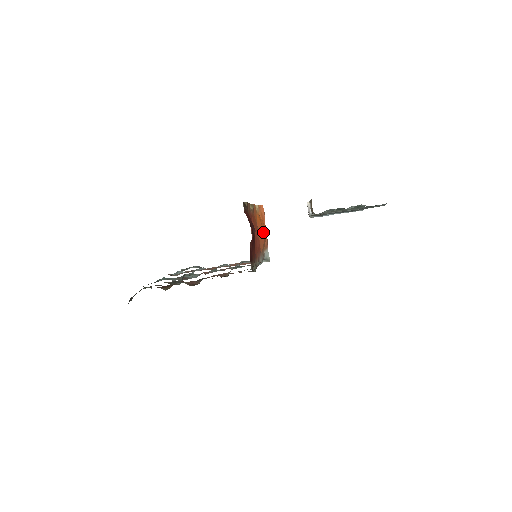
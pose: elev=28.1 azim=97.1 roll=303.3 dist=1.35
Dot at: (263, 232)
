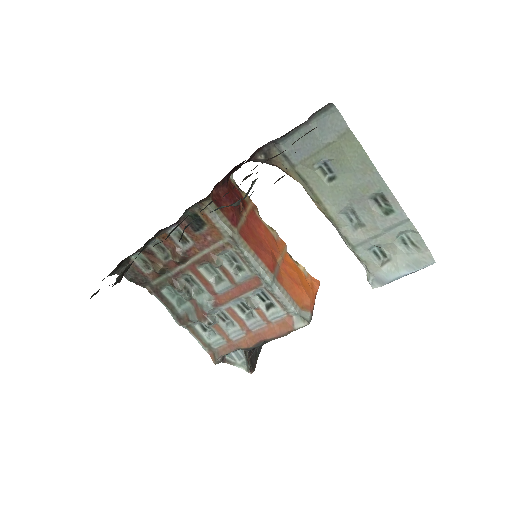
Dot at: (298, 280)
